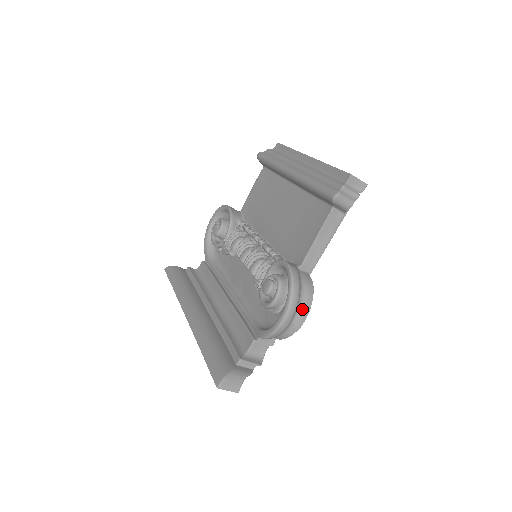
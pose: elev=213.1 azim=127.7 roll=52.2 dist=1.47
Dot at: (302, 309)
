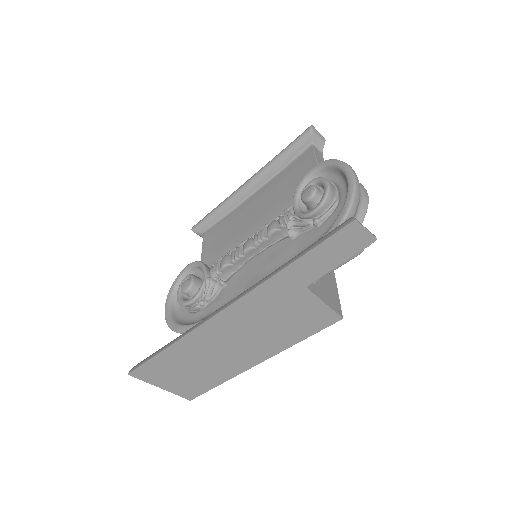
Dot at: occluded
